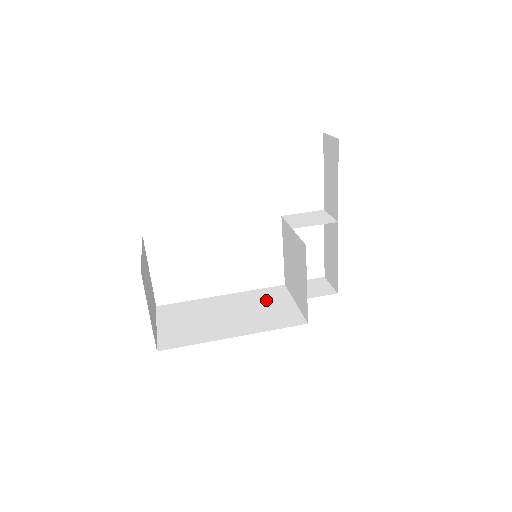
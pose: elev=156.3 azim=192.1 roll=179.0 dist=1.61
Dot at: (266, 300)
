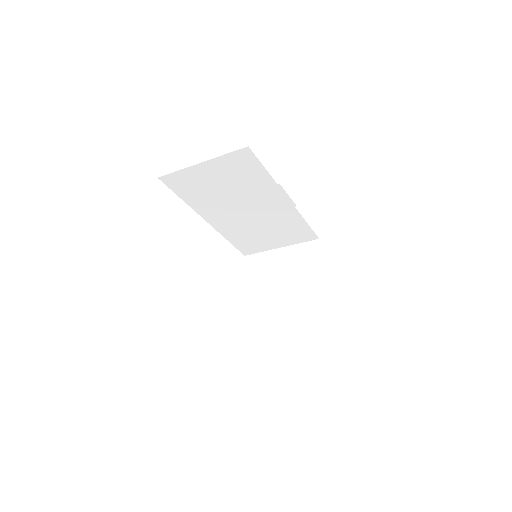
Dot at: occluded
